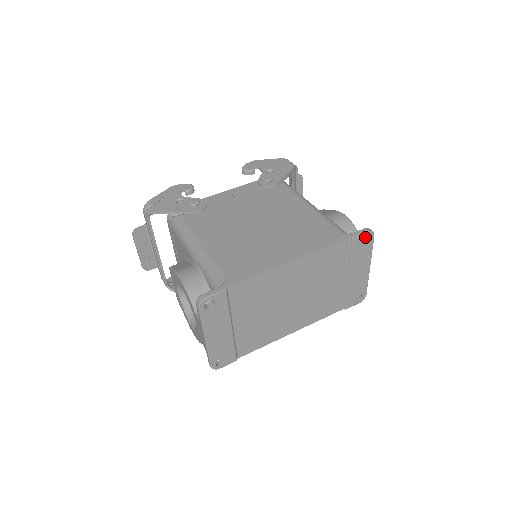
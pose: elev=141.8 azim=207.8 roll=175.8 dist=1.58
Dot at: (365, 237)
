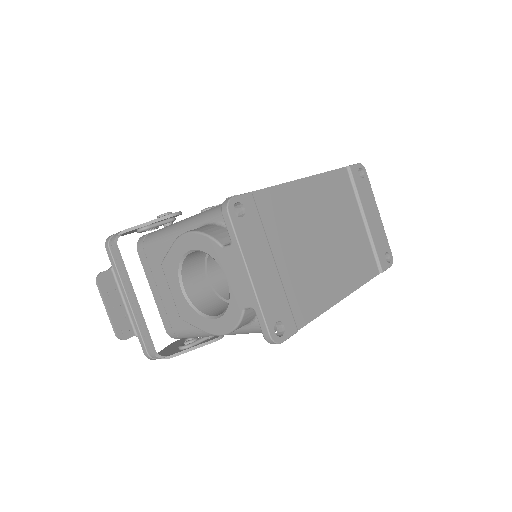
Dot at: occluded
